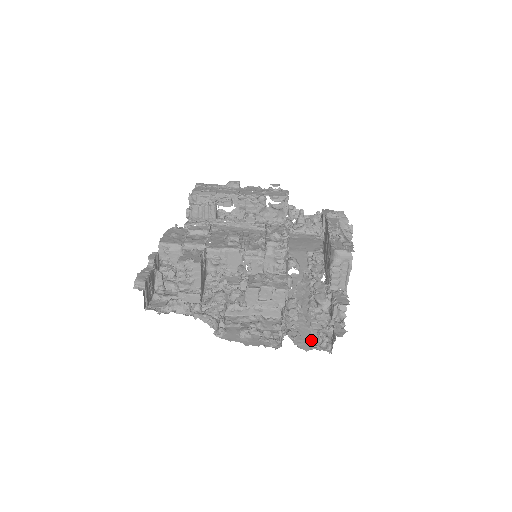
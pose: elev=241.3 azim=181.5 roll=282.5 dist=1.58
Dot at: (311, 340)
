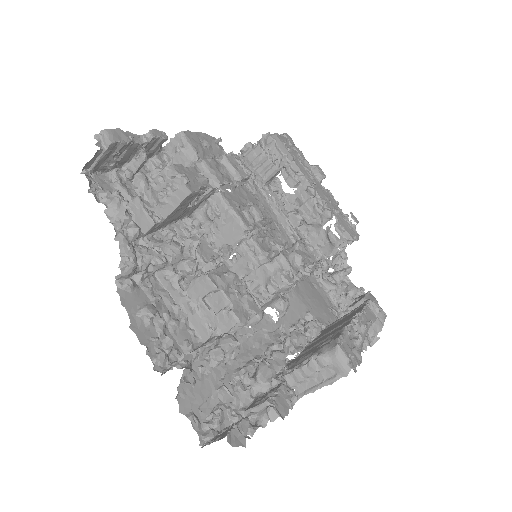
Dot at: (200, 405)
